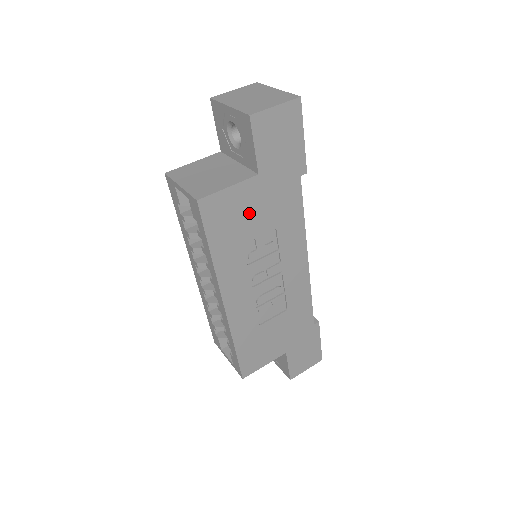
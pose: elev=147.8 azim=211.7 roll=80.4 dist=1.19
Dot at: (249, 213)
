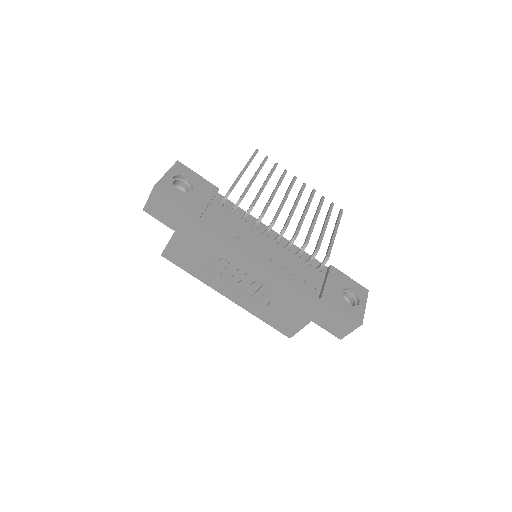
Dot at: (191, 250)
